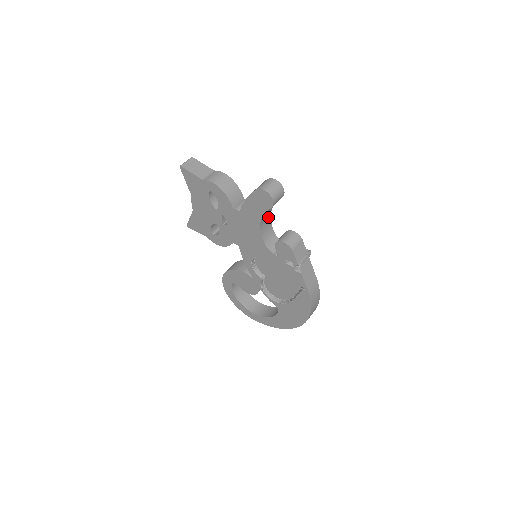
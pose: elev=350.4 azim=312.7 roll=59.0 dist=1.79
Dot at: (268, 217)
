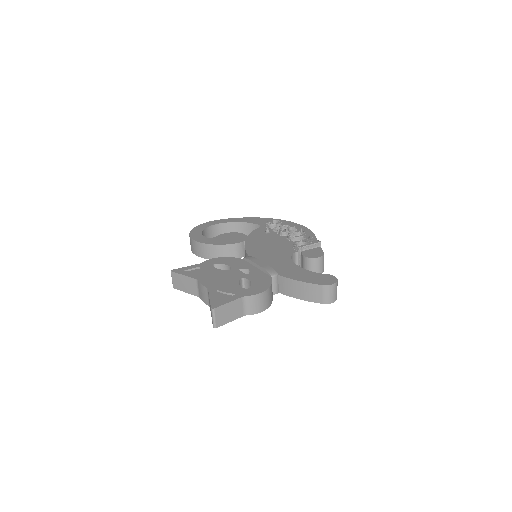
Dot at: occluded
